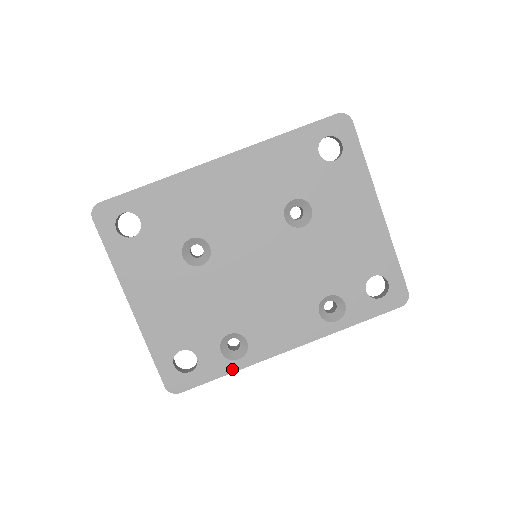
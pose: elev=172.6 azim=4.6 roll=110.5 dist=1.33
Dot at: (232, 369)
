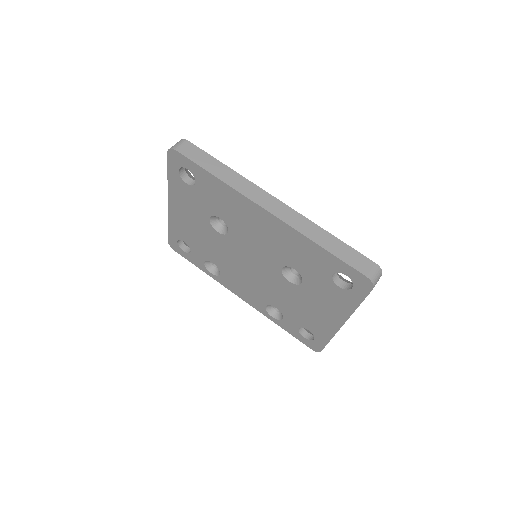
Dot at: (205, 271)
